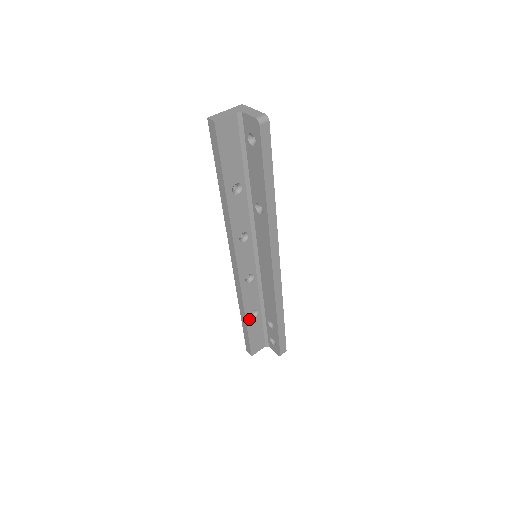
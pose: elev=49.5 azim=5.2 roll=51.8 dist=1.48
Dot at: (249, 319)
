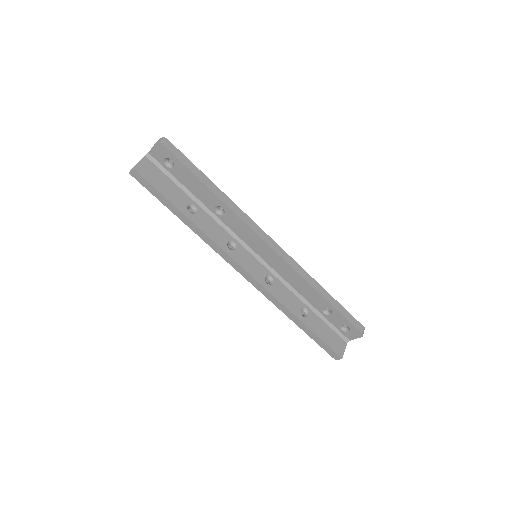
Dot at: (304, 320)
